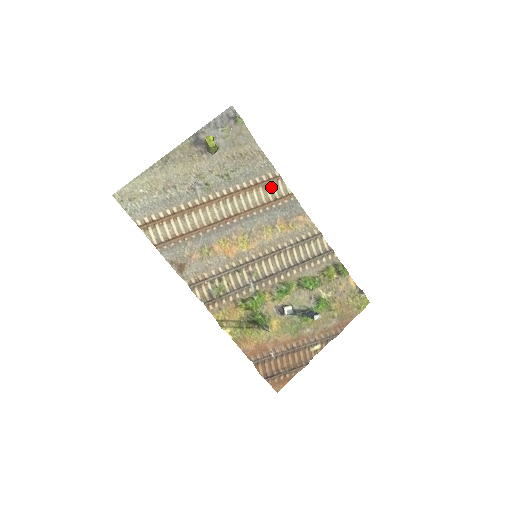
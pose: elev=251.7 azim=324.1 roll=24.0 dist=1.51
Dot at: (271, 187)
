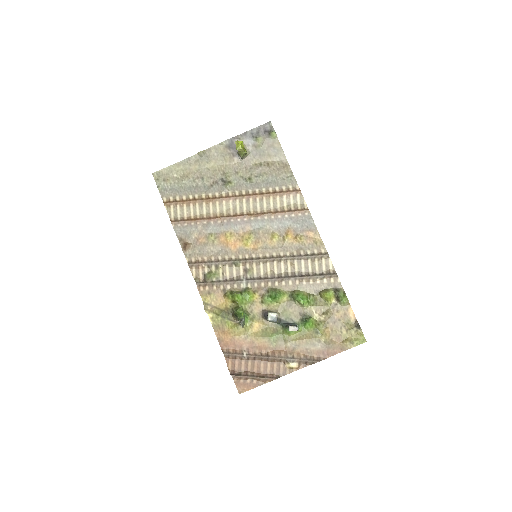
Dot at: (289, 198)
